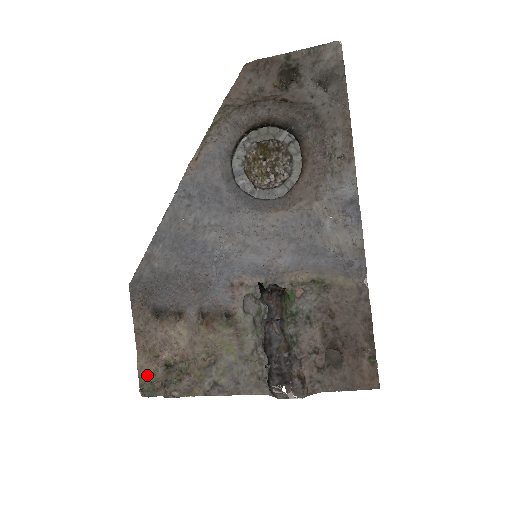
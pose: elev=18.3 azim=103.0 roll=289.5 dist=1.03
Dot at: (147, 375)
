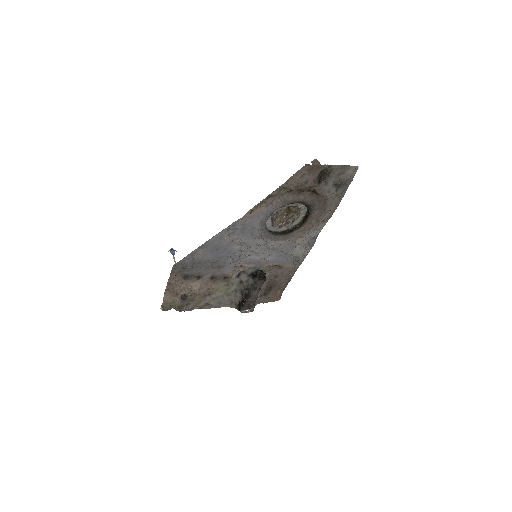
Dot at: (167, 301)
